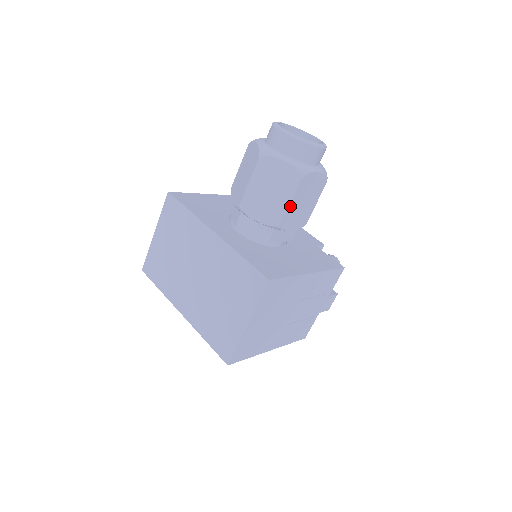
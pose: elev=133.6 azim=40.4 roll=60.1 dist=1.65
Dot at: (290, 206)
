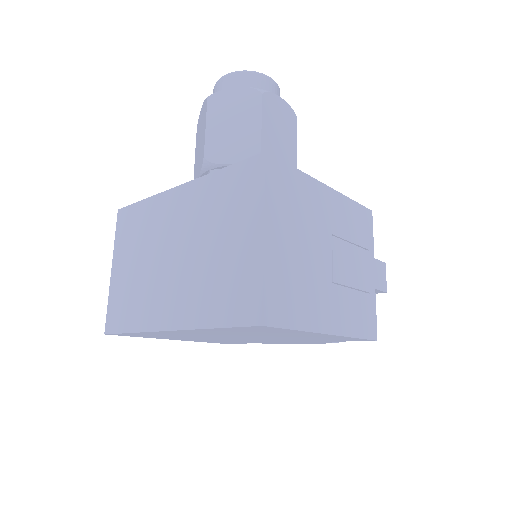
Dot at: (263, 130)
